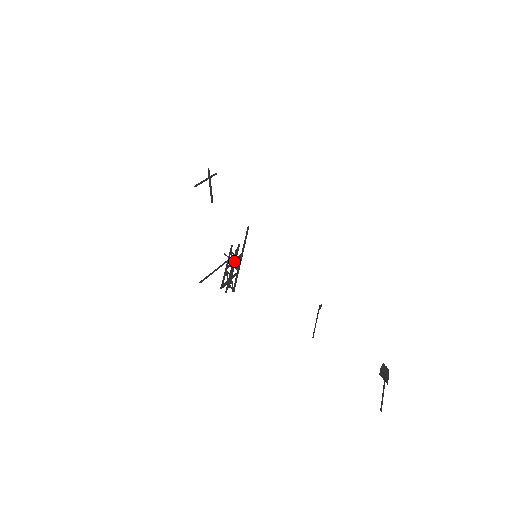
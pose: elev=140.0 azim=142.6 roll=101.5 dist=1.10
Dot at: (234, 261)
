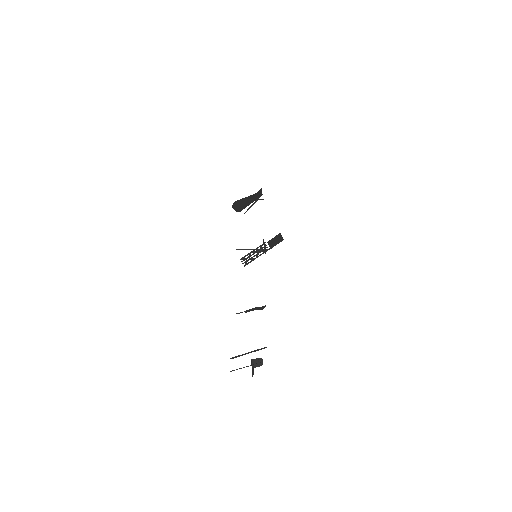
Dot at: (256, 251)
